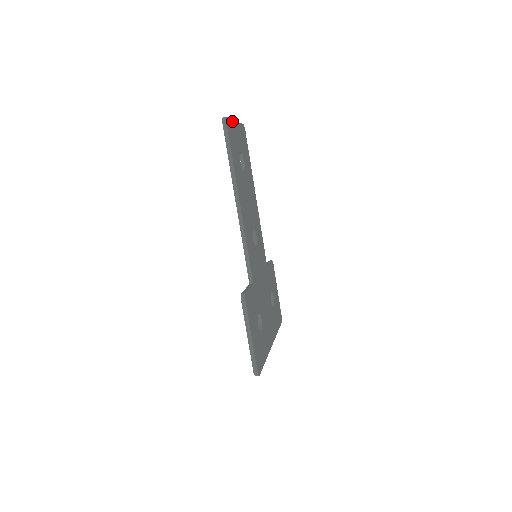
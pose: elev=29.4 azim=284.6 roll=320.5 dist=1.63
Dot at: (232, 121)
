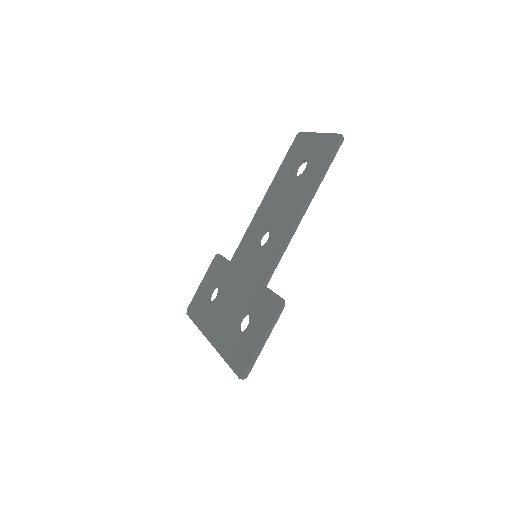
Dot at: occluded
